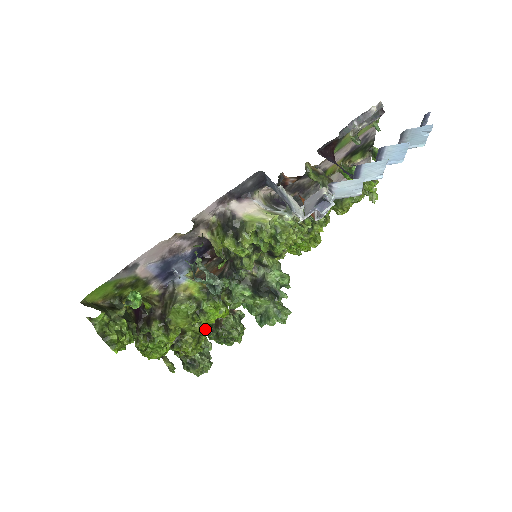
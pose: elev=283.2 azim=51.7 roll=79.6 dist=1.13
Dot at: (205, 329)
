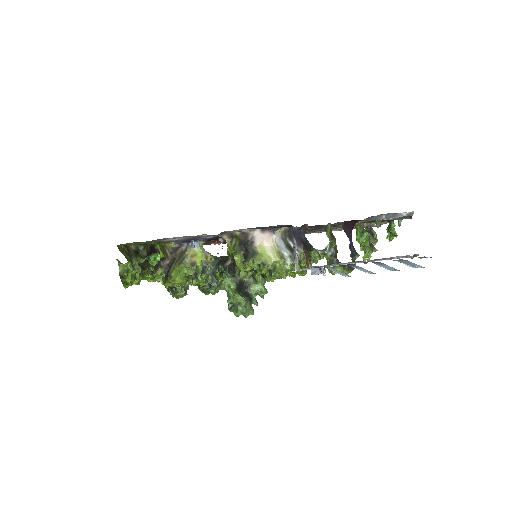
Dot at: occluded
